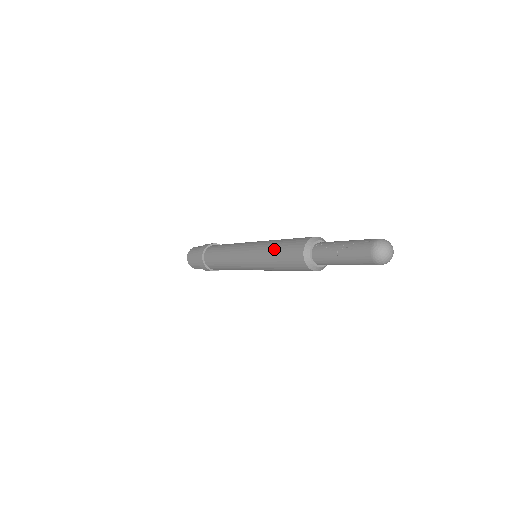
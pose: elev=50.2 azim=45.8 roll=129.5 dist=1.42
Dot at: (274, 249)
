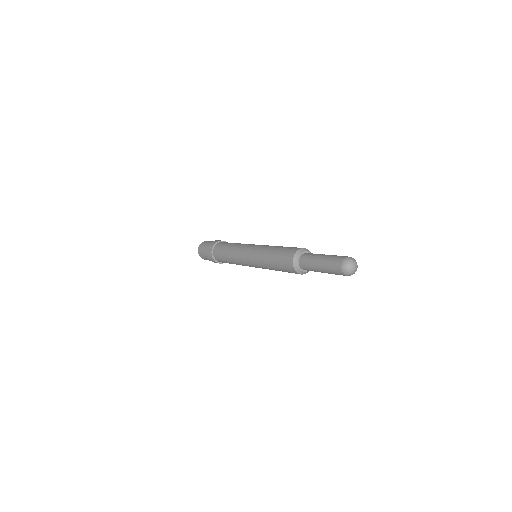
Dot at: (280, 246)
